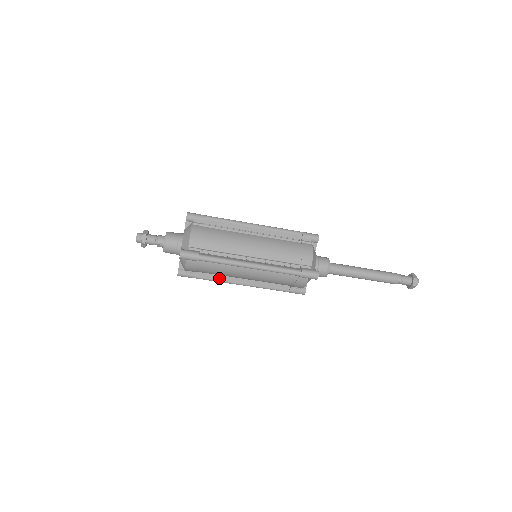
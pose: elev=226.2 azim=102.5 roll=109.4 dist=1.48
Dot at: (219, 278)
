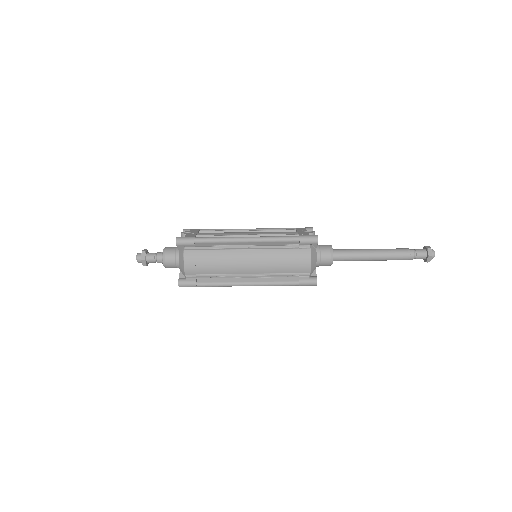
Dot at: occluded
